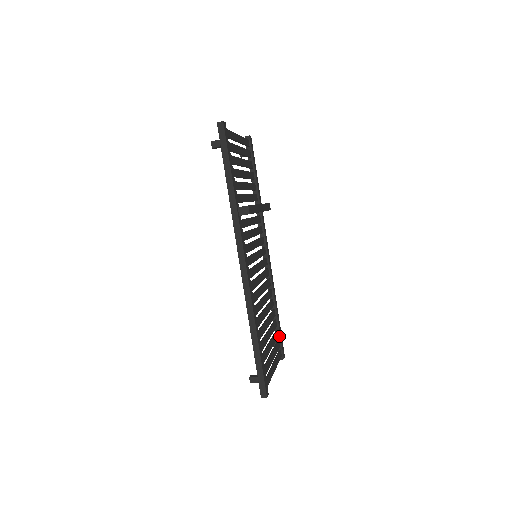
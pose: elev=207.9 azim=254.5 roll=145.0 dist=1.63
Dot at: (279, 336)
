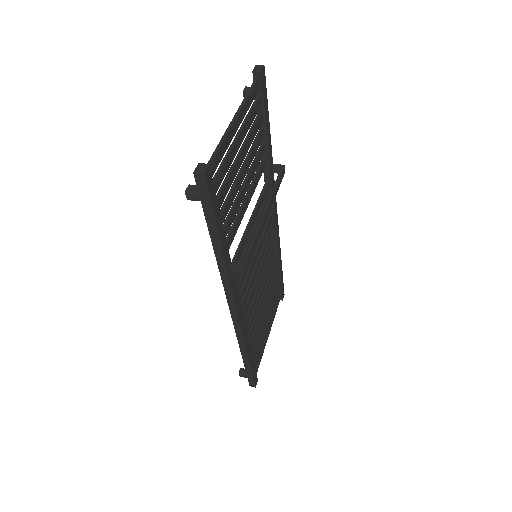
Dot at: (280, 285)
